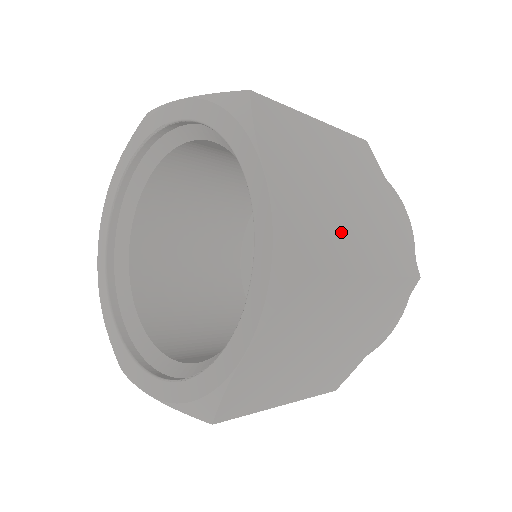
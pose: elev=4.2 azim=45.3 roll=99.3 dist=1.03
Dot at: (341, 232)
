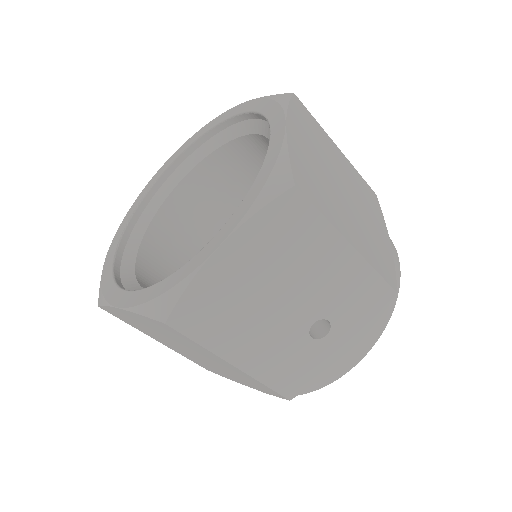
Dot at: occluded
